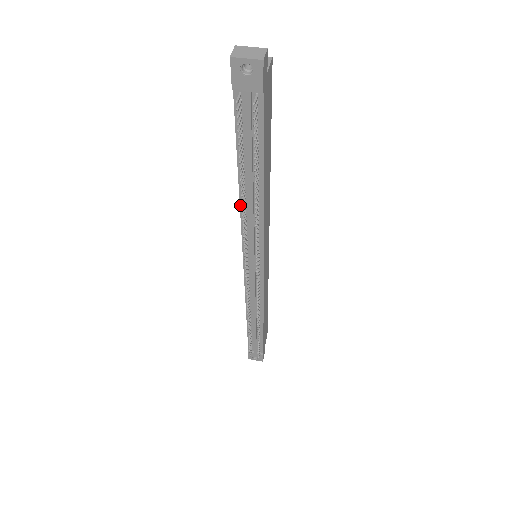
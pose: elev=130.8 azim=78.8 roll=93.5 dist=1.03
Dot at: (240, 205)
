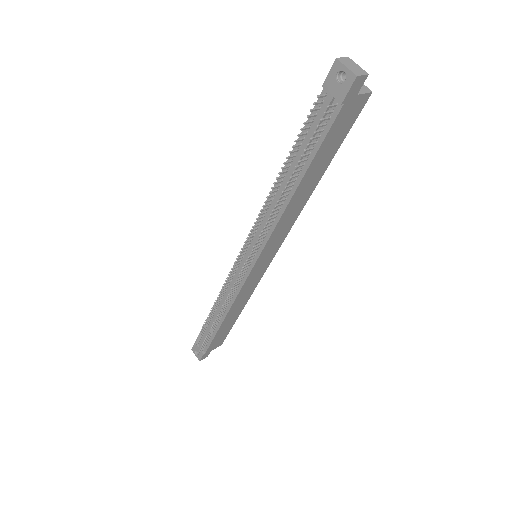
Dot at: occluded
